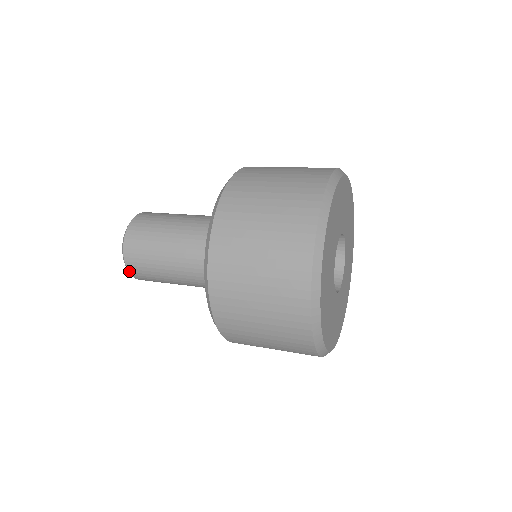
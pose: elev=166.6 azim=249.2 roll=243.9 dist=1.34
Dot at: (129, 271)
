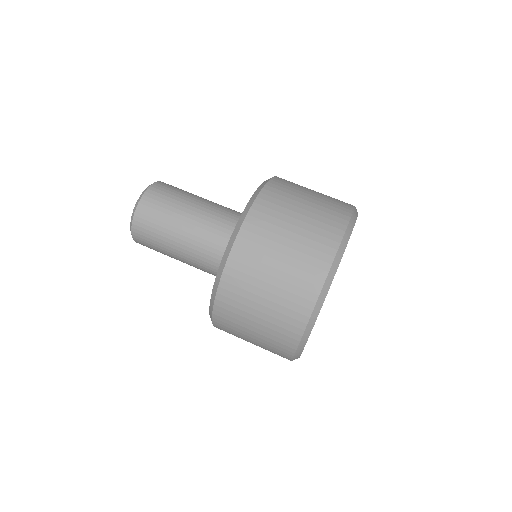
Dot at: (134, 238)
